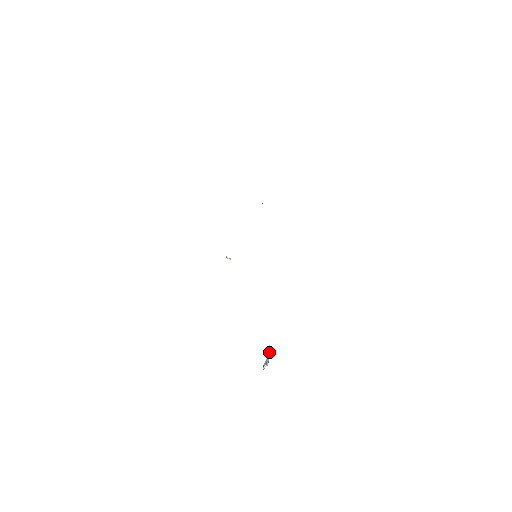
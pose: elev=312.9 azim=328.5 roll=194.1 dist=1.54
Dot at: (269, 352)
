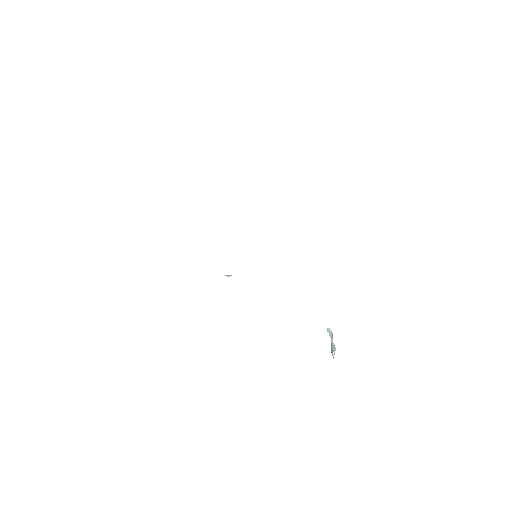
Dot at: (330, 335)
